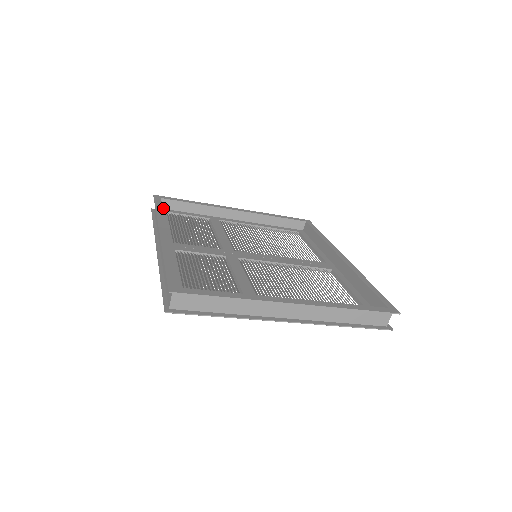
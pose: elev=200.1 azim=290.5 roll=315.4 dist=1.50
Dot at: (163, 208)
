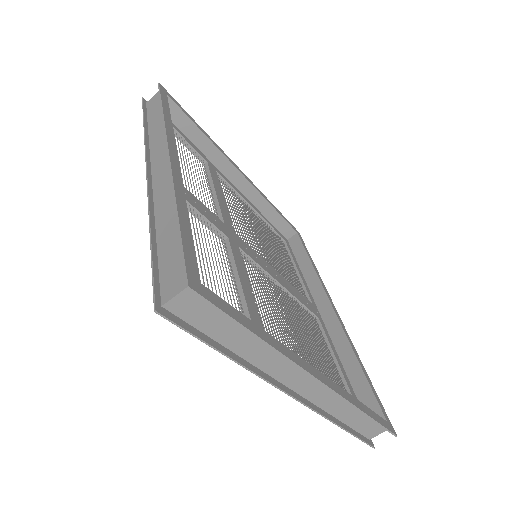
Dot at: occluded
